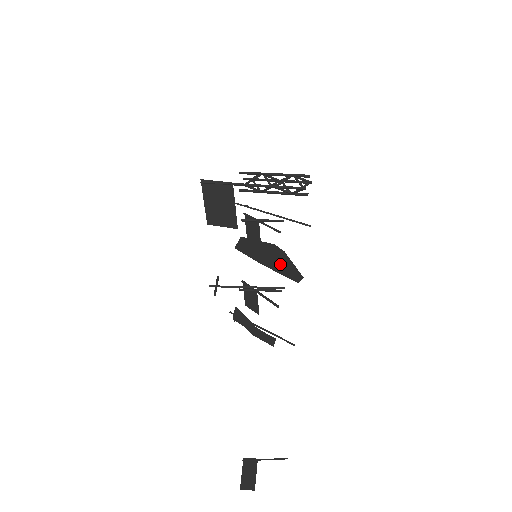
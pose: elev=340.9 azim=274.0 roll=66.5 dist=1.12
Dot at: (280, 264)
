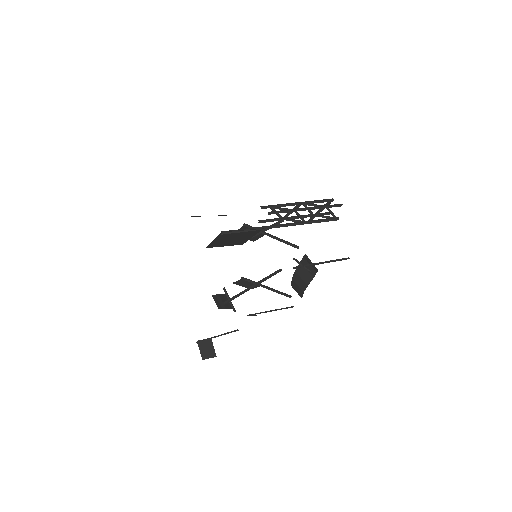
Dot at: occluded
